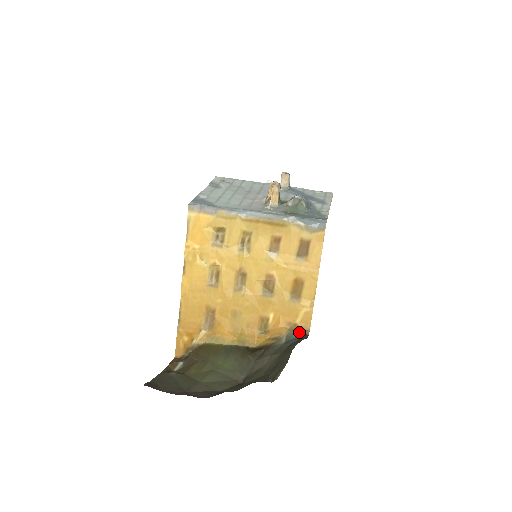
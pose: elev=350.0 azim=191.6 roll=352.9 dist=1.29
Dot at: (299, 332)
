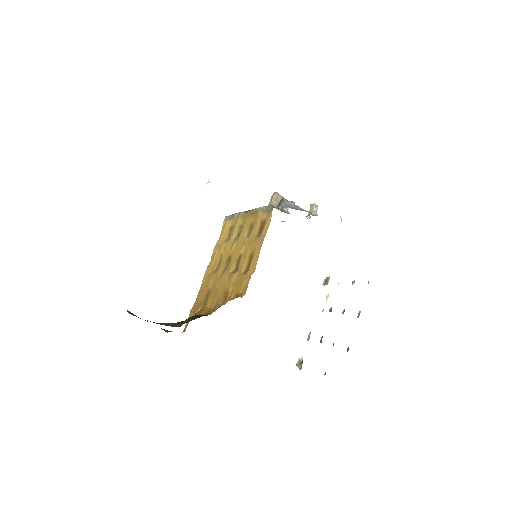
Dot at: occluded
